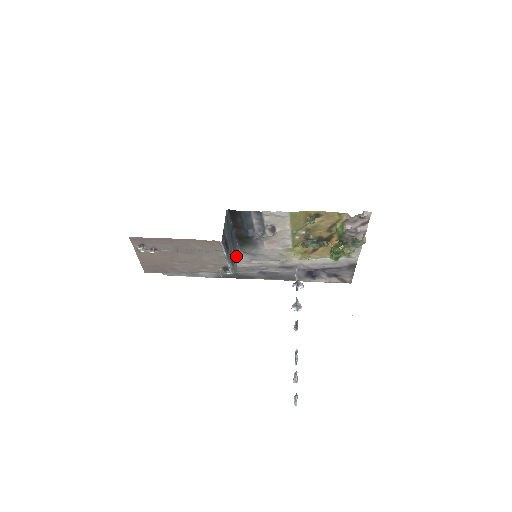
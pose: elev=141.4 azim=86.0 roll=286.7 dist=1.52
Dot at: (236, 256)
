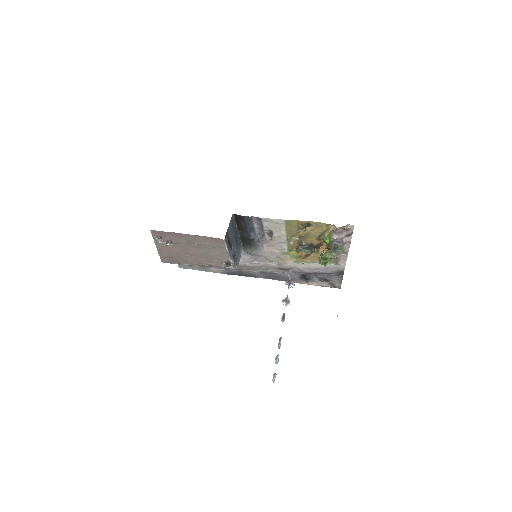
Dot at: (239, 255)
